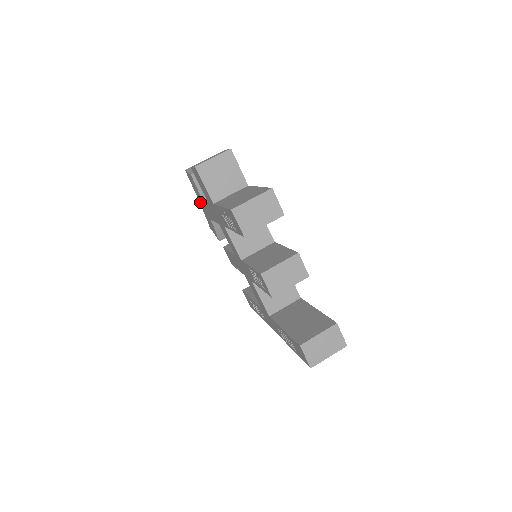
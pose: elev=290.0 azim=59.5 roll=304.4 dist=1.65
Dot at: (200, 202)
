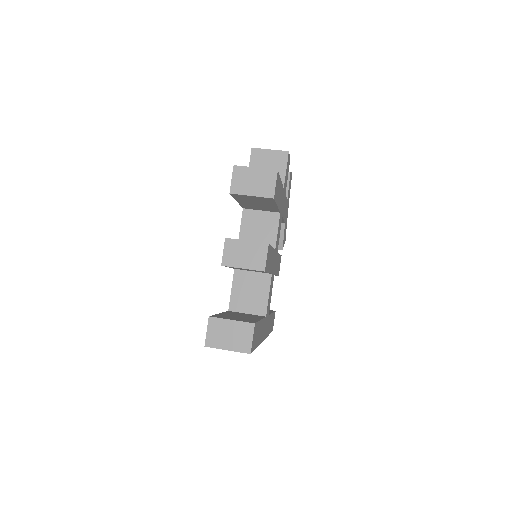
Dot at: occluded
